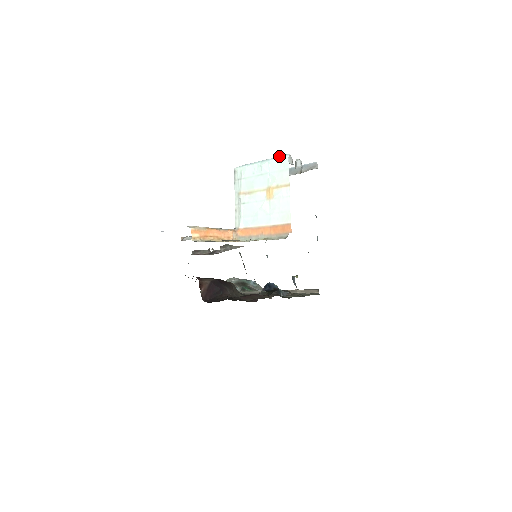
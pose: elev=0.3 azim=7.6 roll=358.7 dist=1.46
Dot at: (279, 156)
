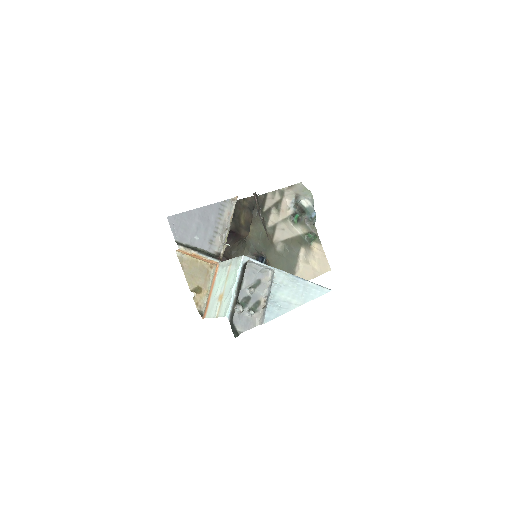
Dot at: (231, 306)
